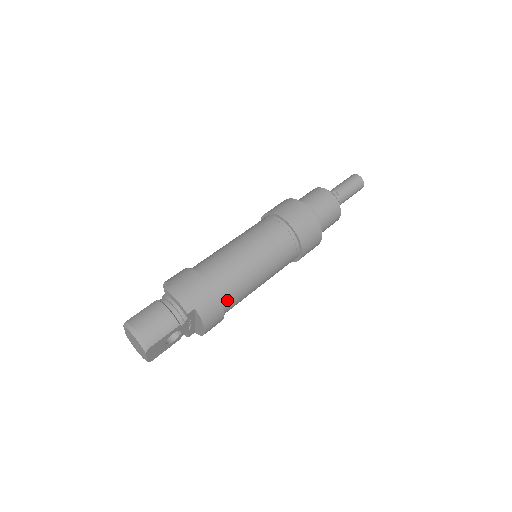
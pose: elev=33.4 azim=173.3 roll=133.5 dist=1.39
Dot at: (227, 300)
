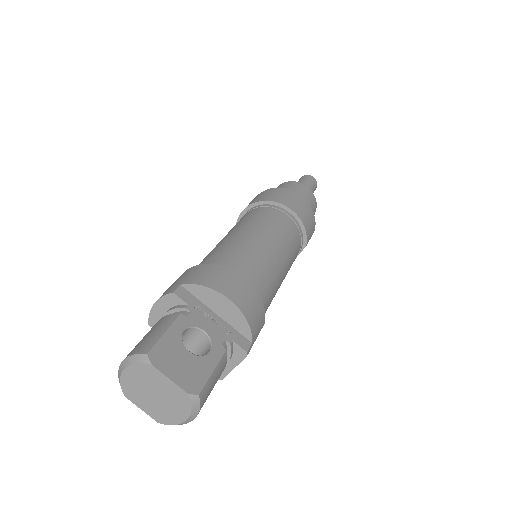
Dot at: (227, 265)
